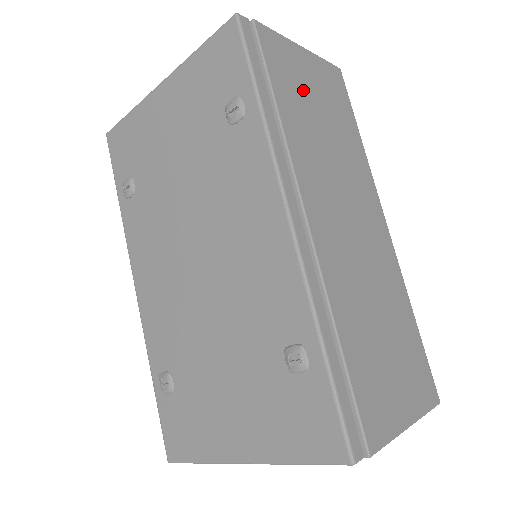
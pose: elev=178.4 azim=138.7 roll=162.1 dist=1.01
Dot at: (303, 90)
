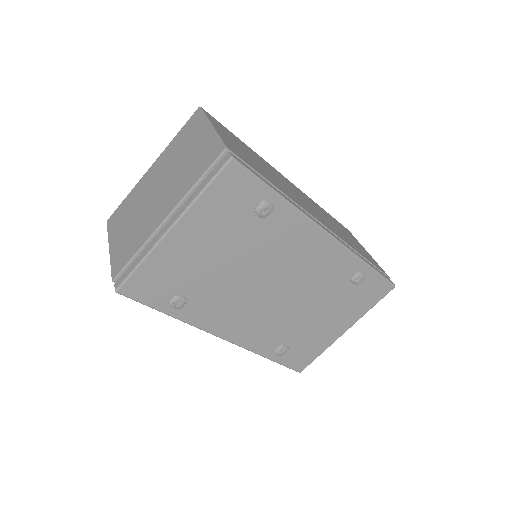
Dot at: (248, 157)
